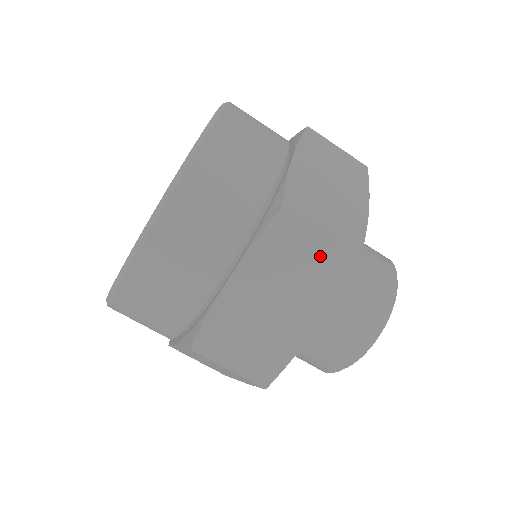
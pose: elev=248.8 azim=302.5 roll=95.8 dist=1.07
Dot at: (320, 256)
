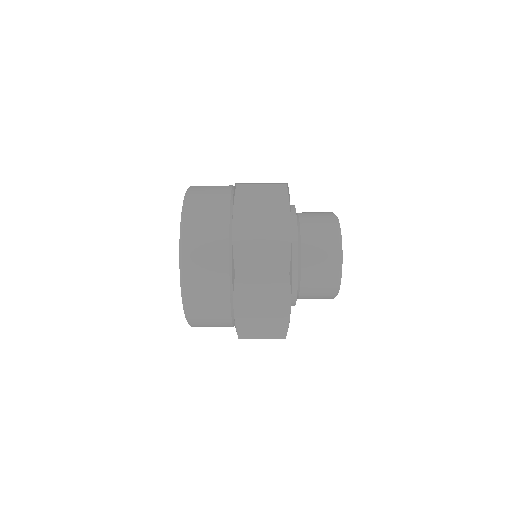
Dot at: occluded
